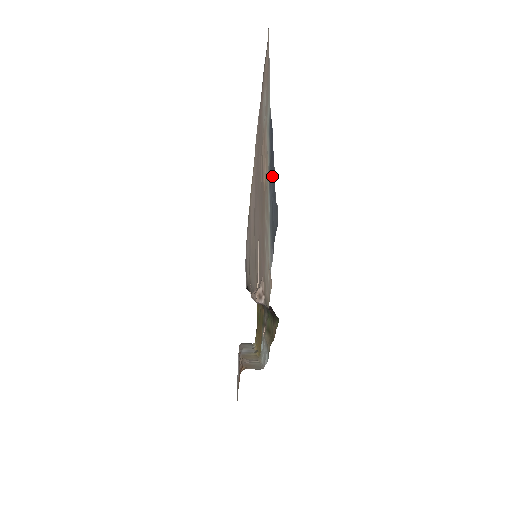
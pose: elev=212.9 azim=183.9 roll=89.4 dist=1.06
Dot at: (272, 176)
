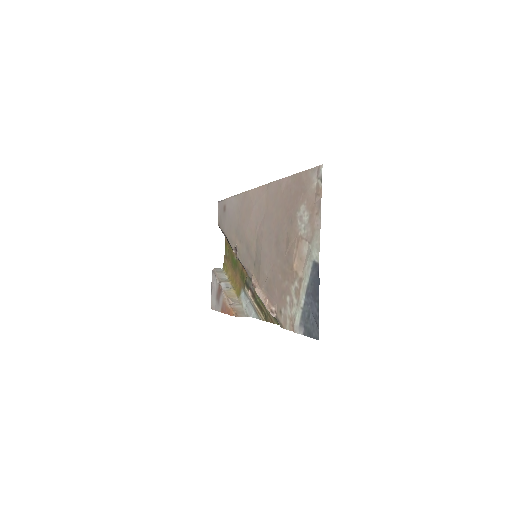
Dot at: (313, 300)
